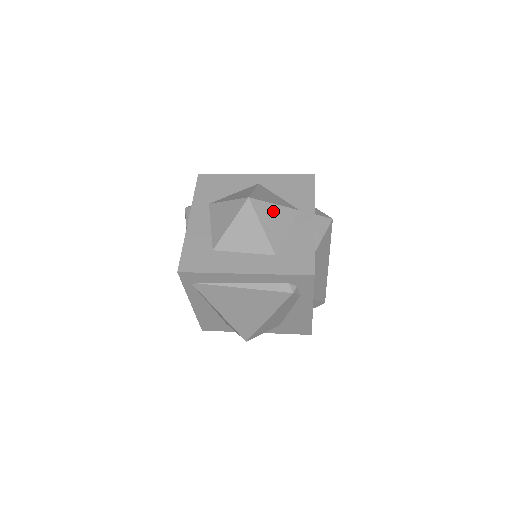
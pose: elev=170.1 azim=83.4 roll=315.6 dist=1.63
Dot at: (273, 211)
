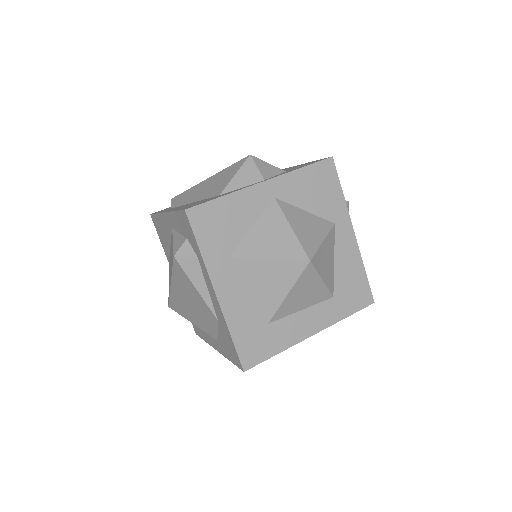
Dot at: (324, 251)
